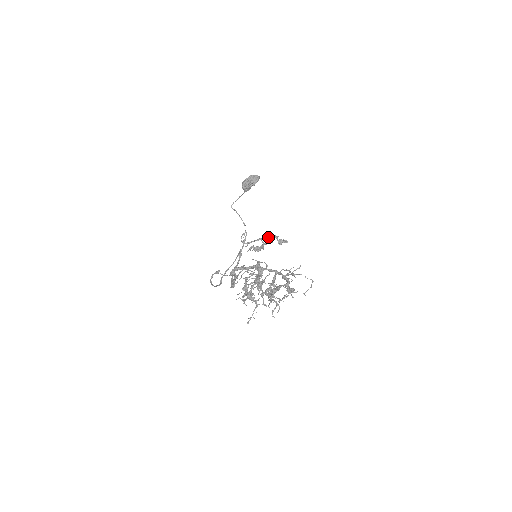
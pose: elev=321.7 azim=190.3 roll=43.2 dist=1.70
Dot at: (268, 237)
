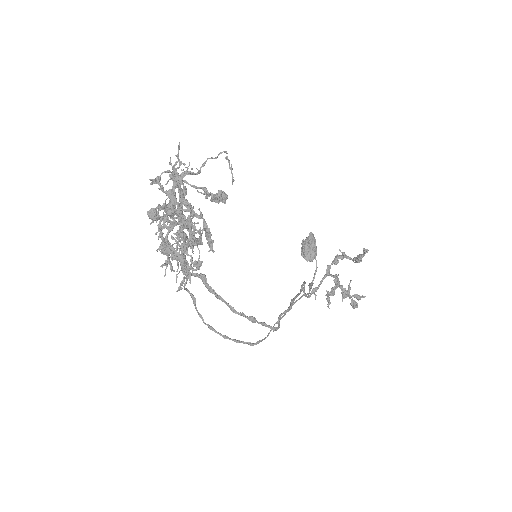
Dot at: (332, 263)
